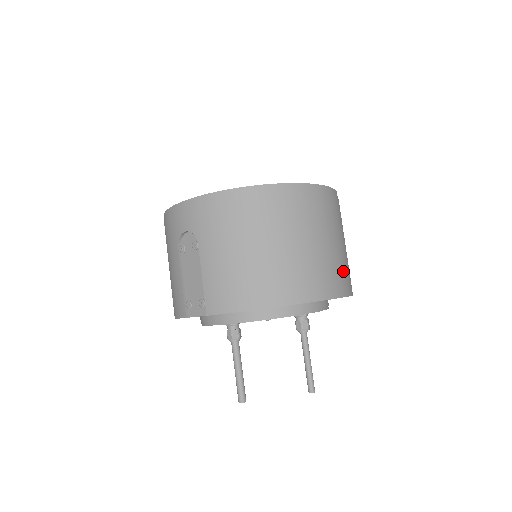
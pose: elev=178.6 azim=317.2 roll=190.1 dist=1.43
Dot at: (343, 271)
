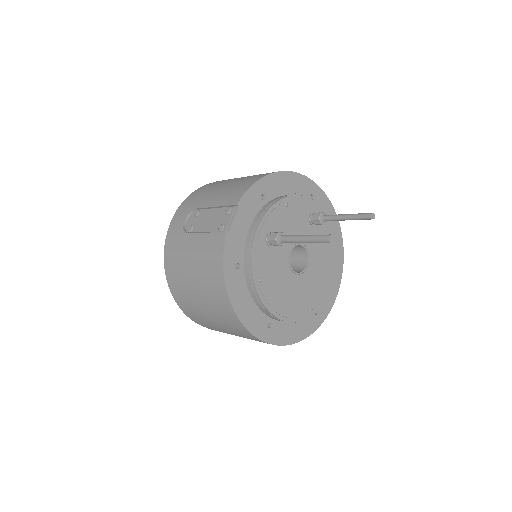
Dot at: occluded
